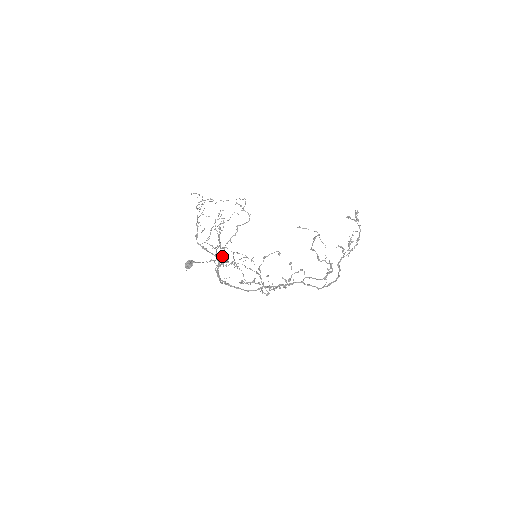
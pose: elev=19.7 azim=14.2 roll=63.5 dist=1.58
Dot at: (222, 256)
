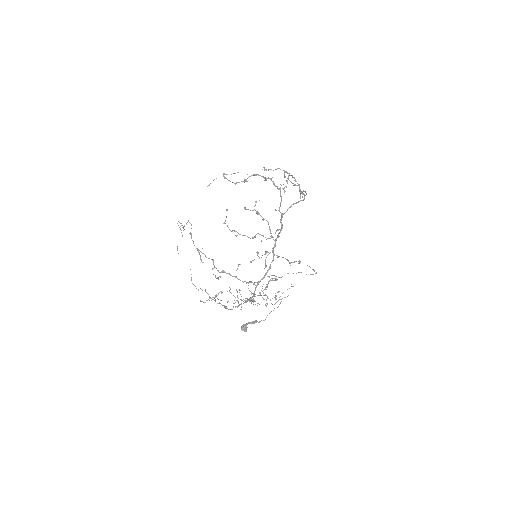
Dot at: occluded
